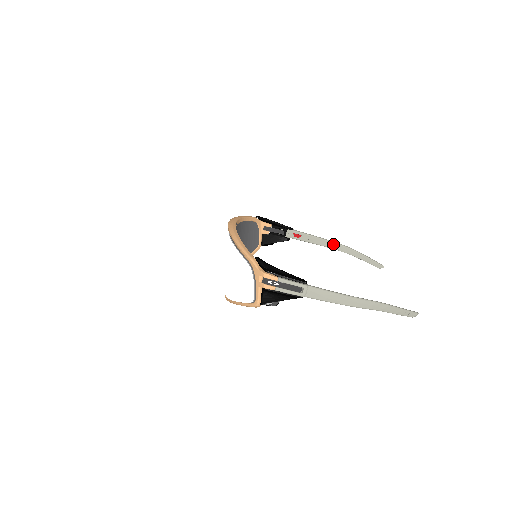
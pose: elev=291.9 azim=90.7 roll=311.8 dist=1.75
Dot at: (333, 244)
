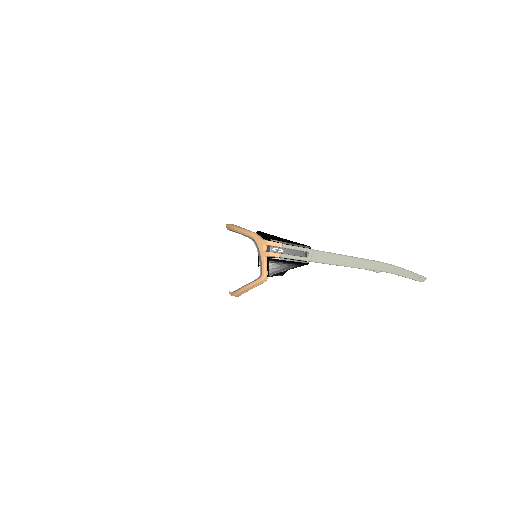
Dot at: occluded
